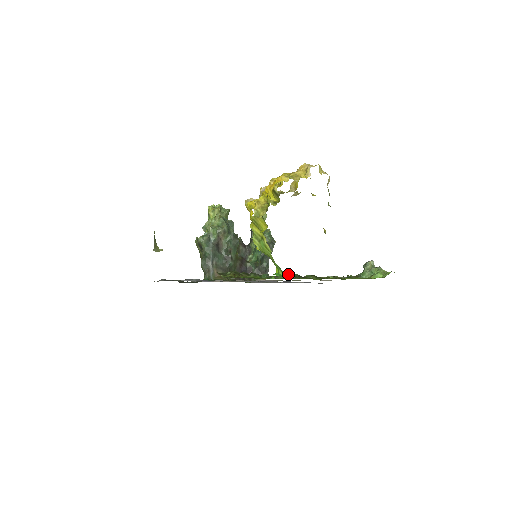
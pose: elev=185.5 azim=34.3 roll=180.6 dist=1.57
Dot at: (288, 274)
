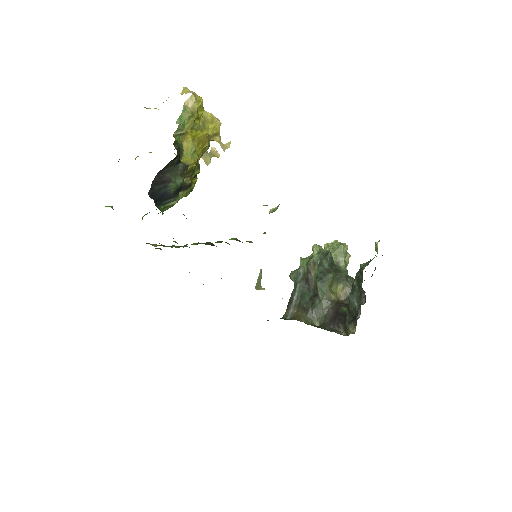
Dot at: occluded
